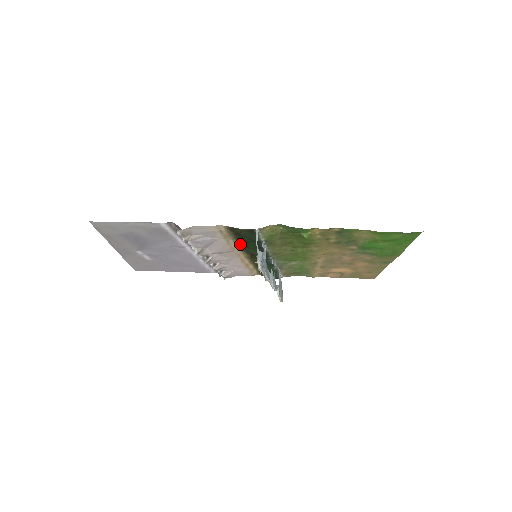
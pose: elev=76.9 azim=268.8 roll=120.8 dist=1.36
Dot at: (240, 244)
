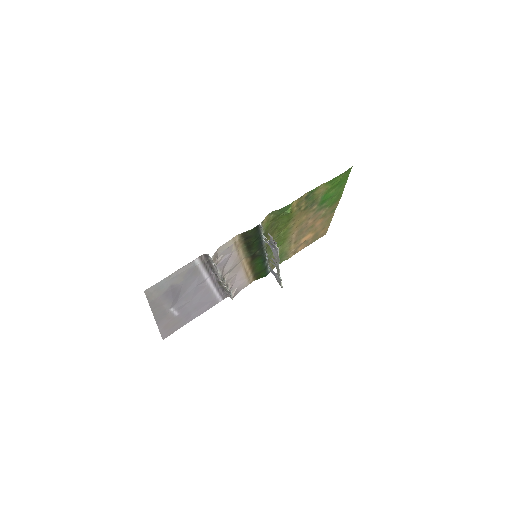
Dot at: (246, 249)
